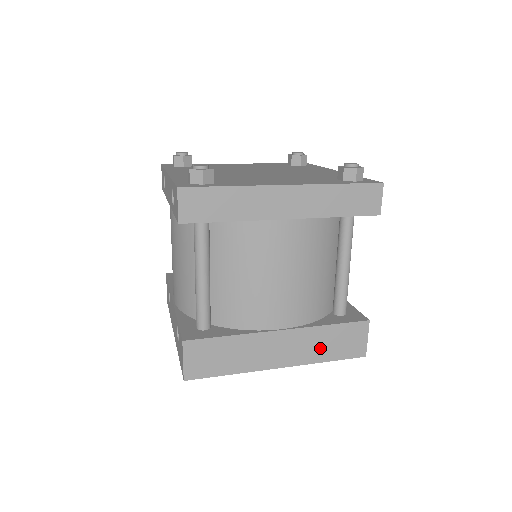
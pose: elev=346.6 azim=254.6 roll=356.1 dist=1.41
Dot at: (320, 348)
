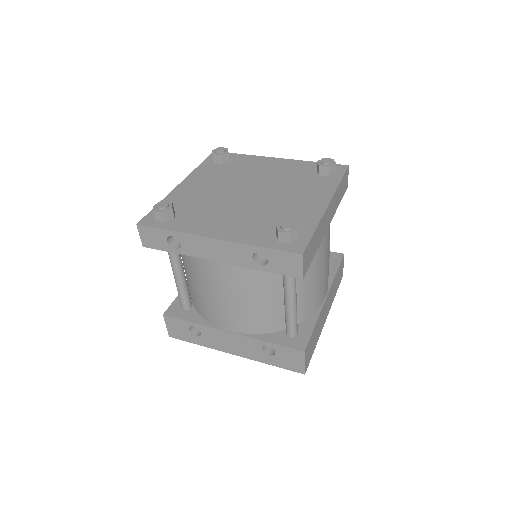
Dot at: (334, 290)
